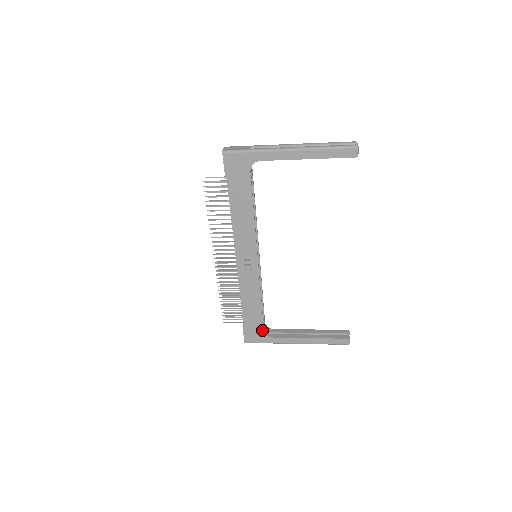
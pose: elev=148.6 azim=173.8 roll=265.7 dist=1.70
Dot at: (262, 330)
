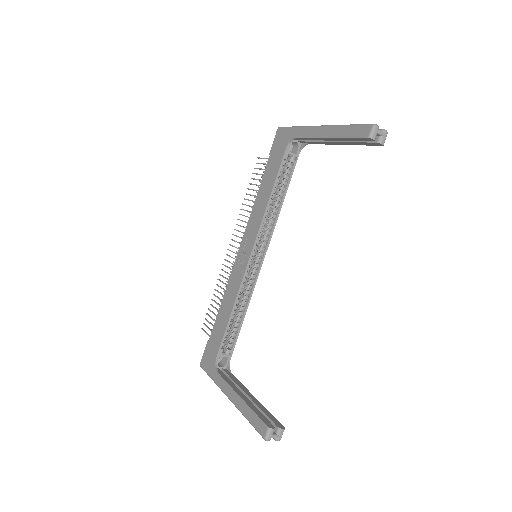
Dot at: (216, 355)
